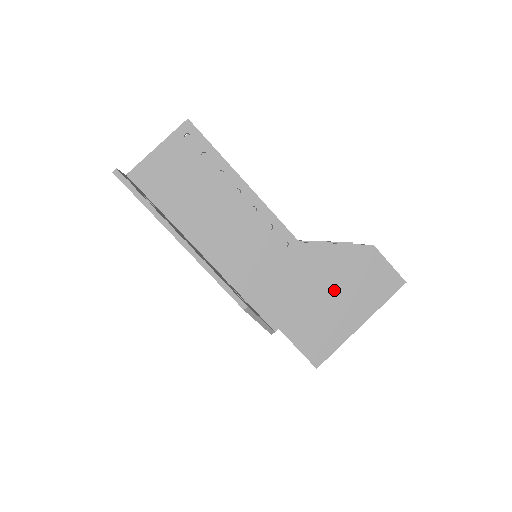
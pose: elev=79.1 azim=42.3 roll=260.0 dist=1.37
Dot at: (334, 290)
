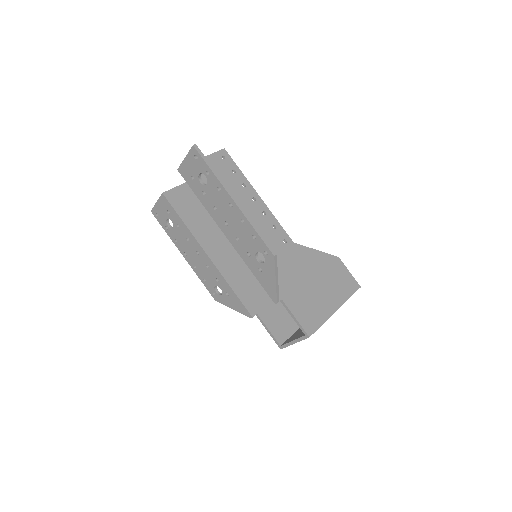
Dot at: (317, 280)
